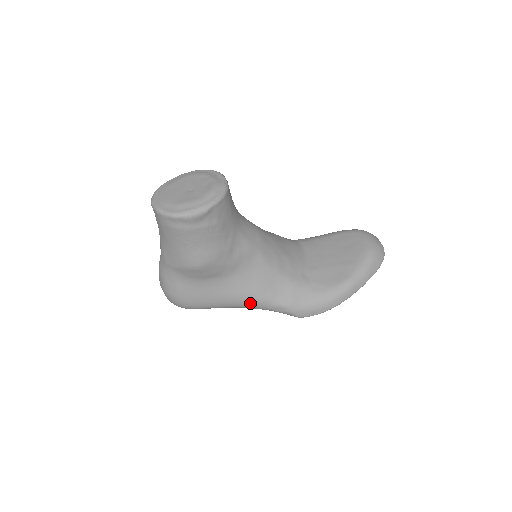
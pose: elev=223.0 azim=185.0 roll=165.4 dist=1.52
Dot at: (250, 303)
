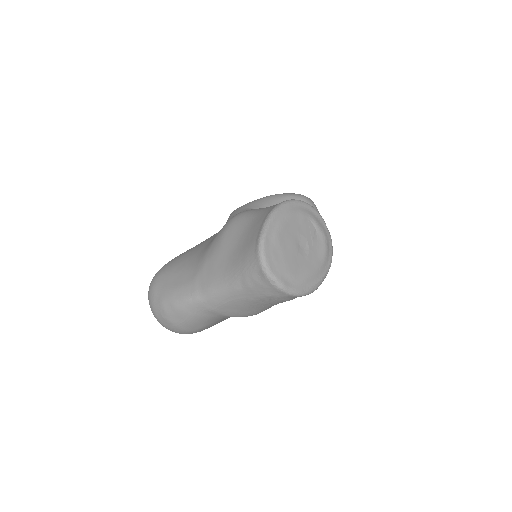
Dot at: occluded
